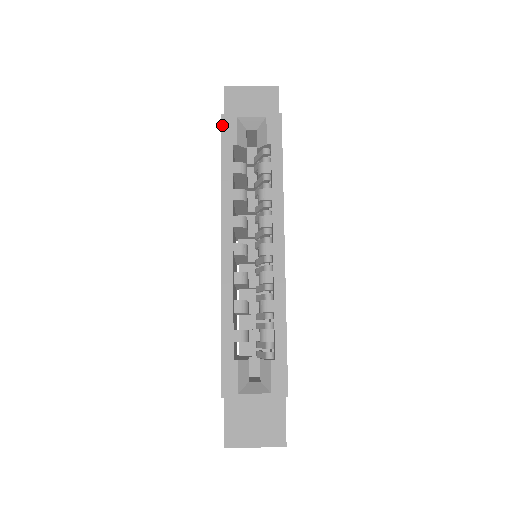
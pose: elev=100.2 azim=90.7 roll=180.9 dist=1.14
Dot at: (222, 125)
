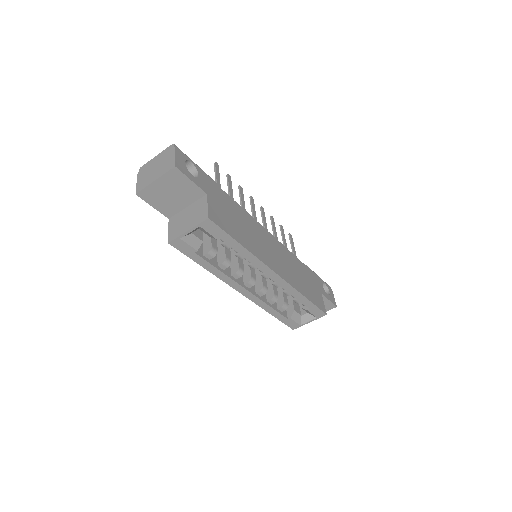
Dot at: (176, 248)
